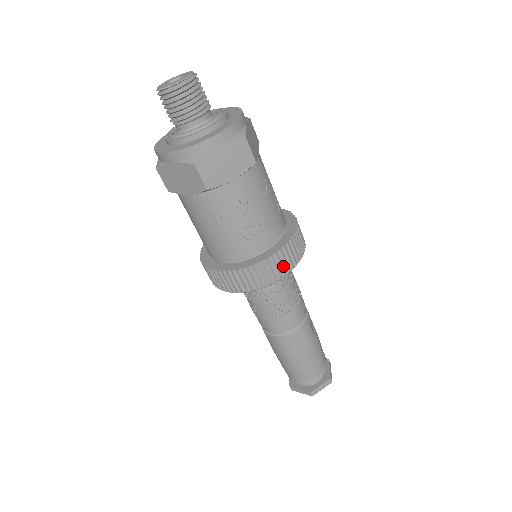
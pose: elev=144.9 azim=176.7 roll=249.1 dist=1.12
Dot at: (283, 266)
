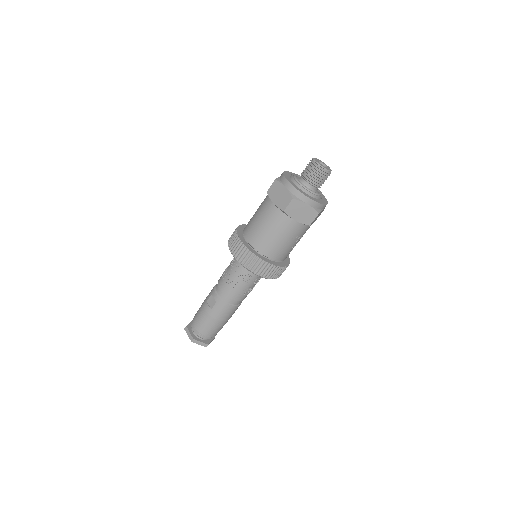
Dot at: occluded
